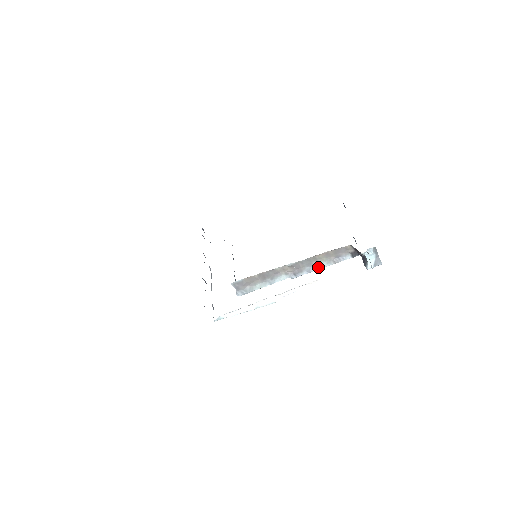
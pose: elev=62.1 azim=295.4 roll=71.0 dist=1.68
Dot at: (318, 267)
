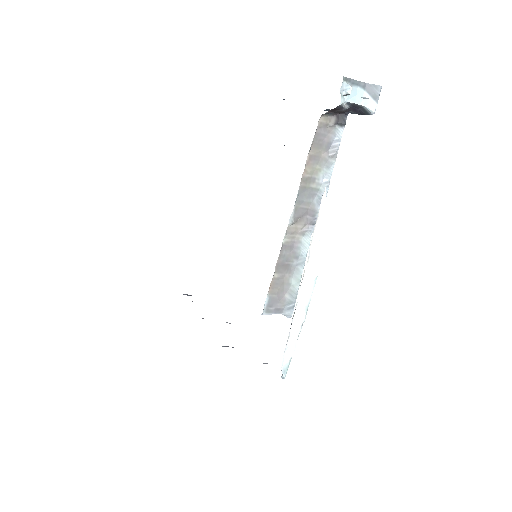
Dot at: (325, 185)
